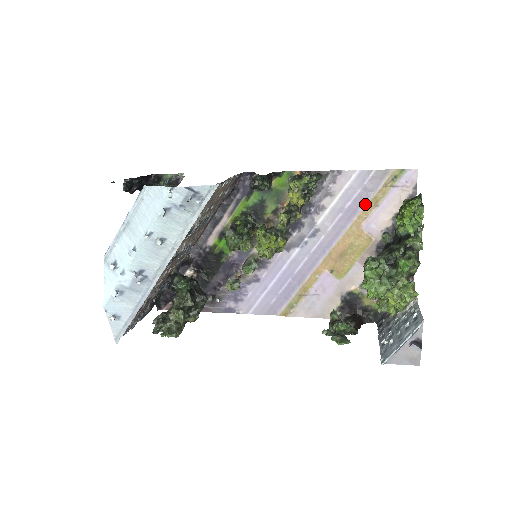
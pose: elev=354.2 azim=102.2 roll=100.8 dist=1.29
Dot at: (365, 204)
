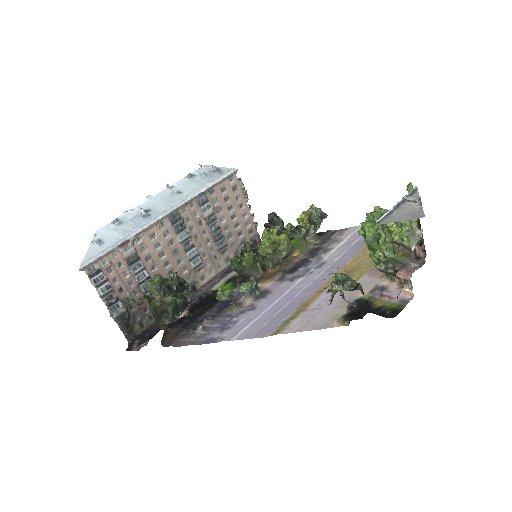
Dot at: occluded
